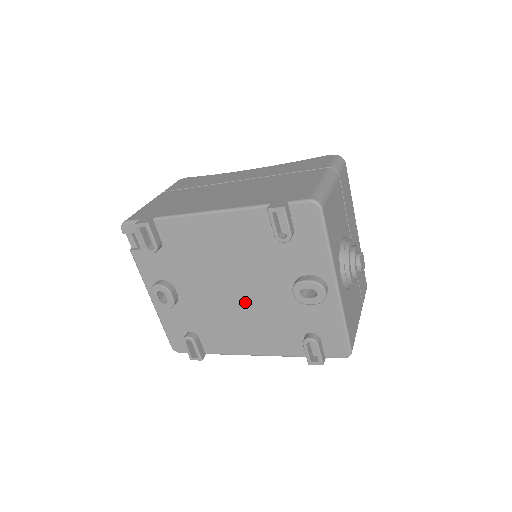
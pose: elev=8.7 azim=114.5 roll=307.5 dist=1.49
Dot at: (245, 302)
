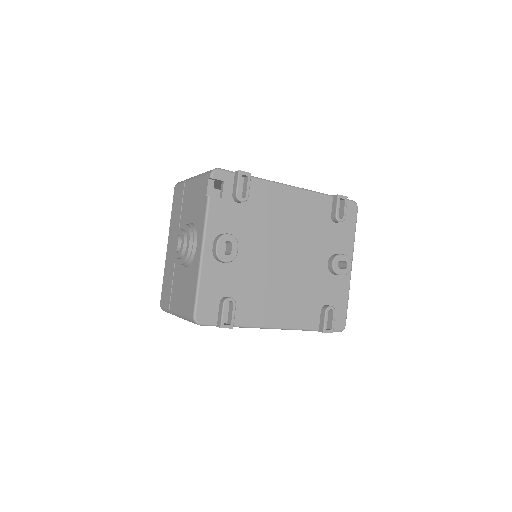
Dot at: (290, 270)
